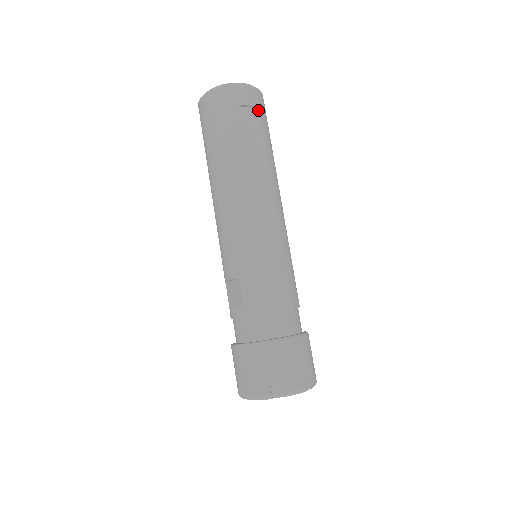
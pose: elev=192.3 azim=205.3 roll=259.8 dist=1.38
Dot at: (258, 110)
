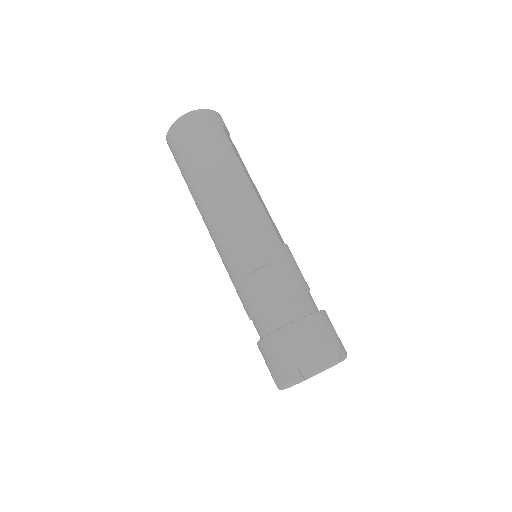
Dot at: (230, 138)
